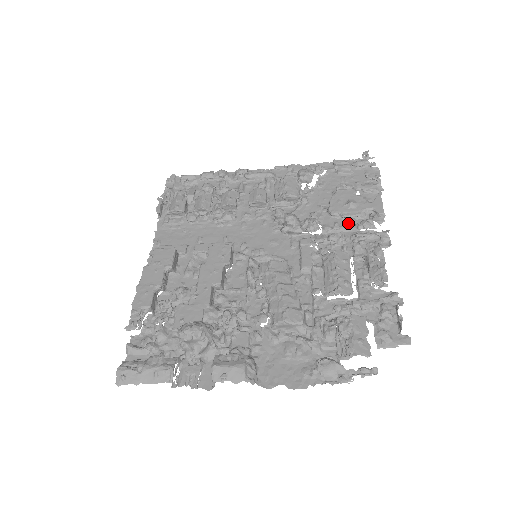
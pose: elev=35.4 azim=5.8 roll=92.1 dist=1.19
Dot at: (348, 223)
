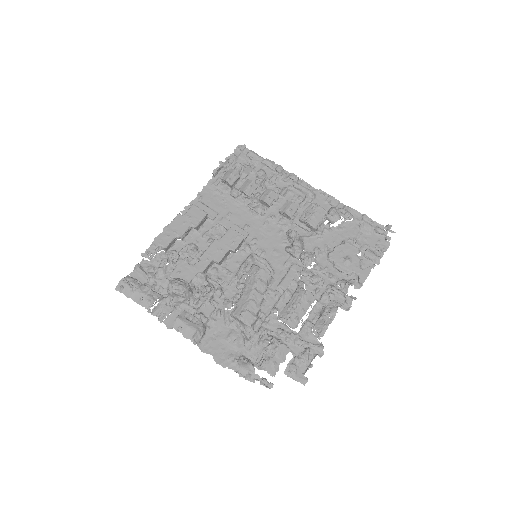
Dot at: (335, 273)
